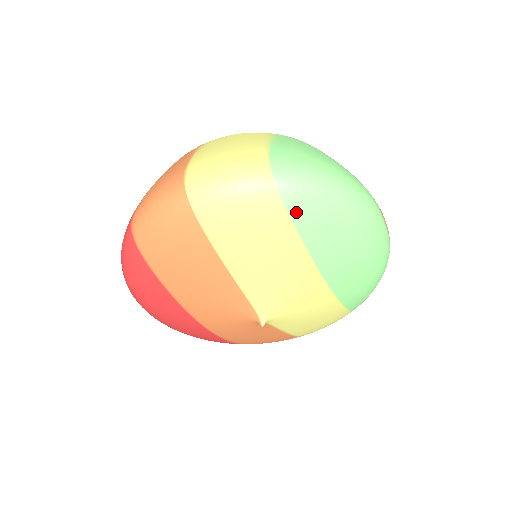
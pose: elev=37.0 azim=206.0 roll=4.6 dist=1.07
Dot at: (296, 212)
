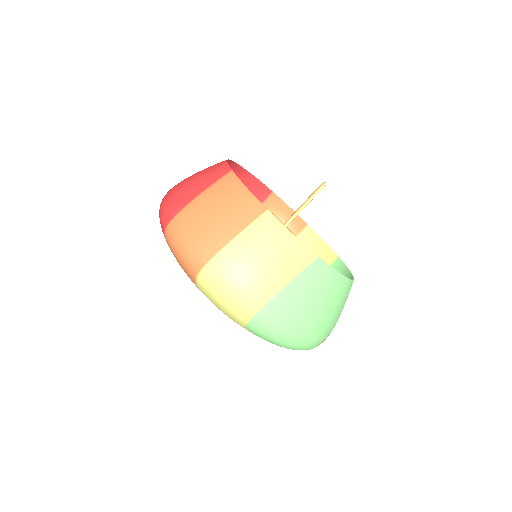
Dot at: (251, 332)
